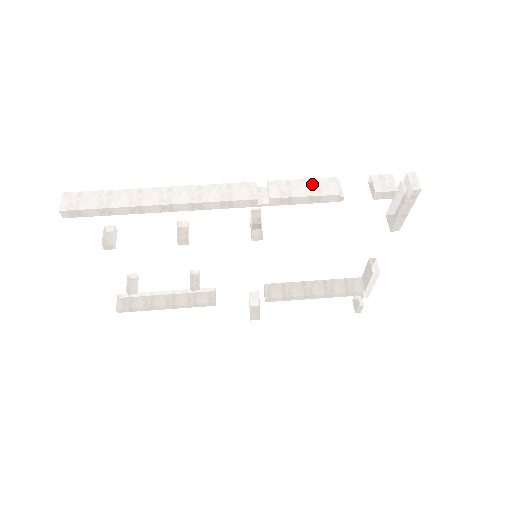
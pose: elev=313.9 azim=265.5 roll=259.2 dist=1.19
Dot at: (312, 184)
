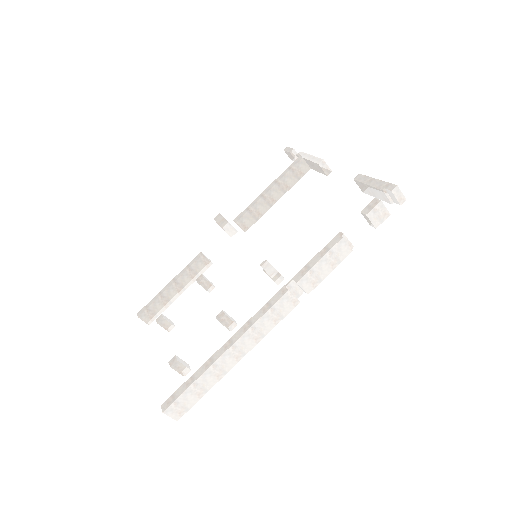
Dot at: (329, 259)
